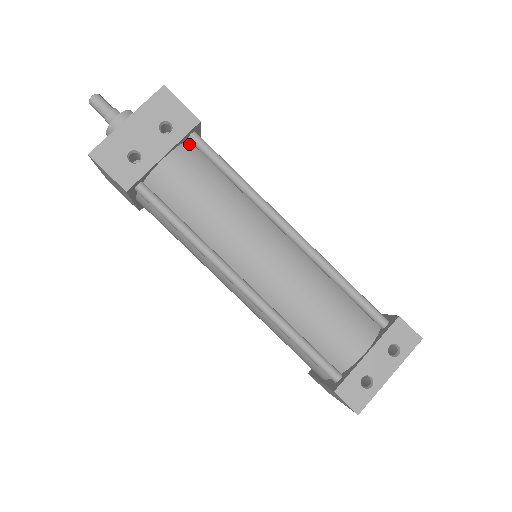
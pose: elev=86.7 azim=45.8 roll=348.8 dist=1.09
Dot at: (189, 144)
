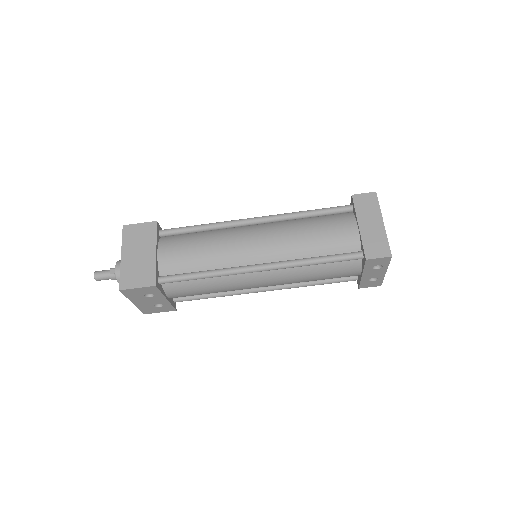
Dot at: occluded
